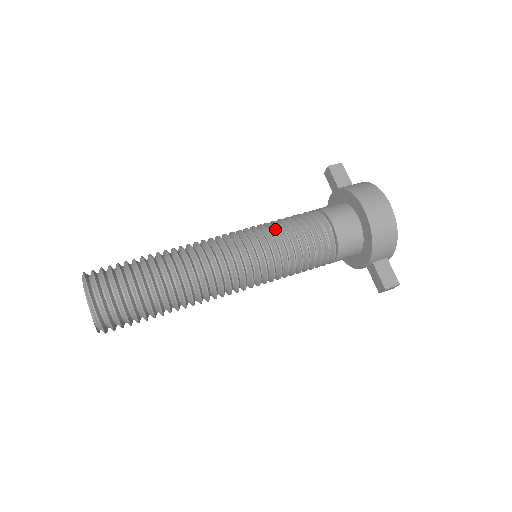
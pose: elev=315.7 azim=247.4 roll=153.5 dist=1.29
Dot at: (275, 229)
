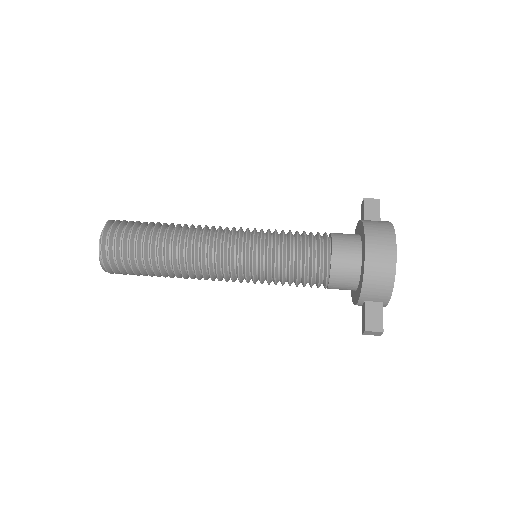
Dot at: (275, 235)
